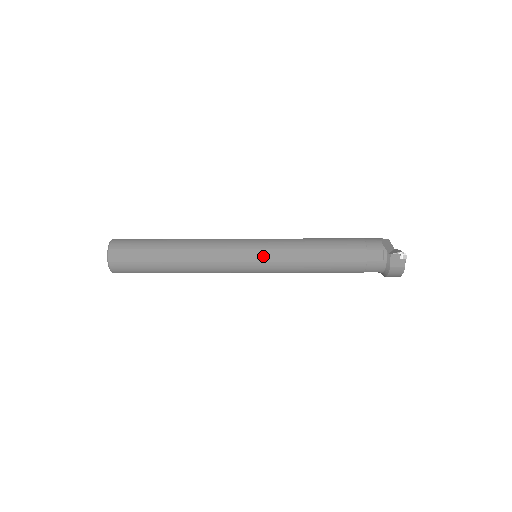
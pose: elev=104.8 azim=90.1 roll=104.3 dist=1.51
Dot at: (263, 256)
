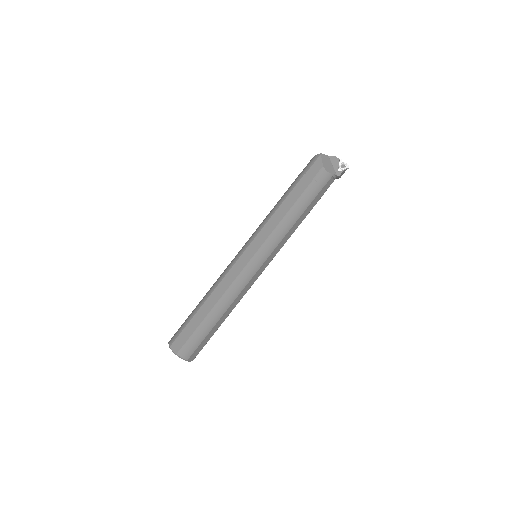
Dot at: (270, 260)
